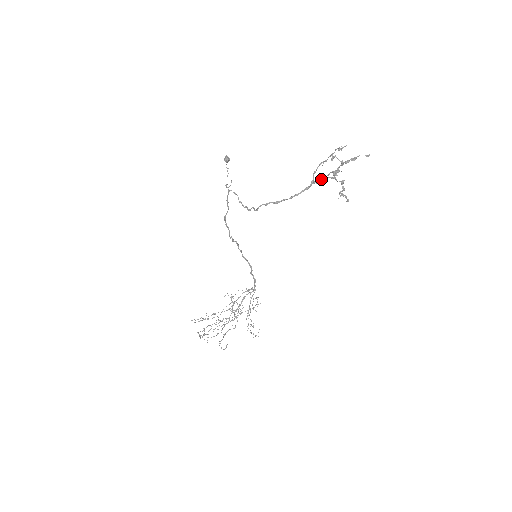
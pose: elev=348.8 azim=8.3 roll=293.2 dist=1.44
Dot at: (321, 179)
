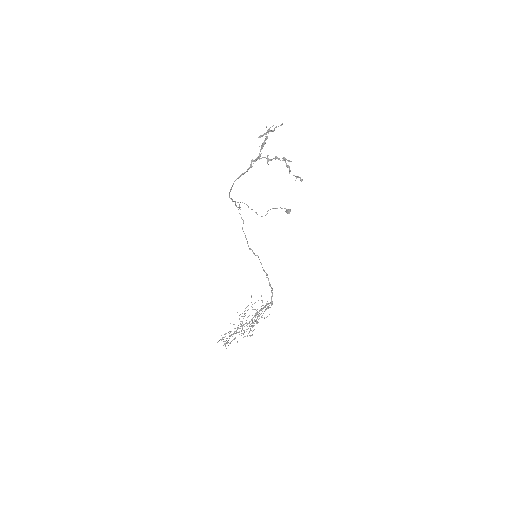
Dot at: (267, 161)
